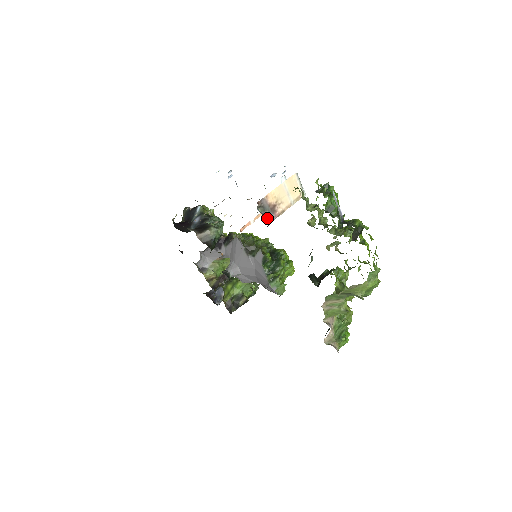
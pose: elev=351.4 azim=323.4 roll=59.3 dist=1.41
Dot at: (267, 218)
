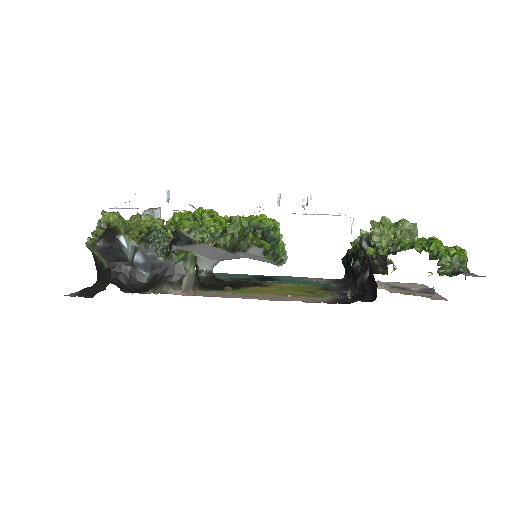
Dot at: occluded
